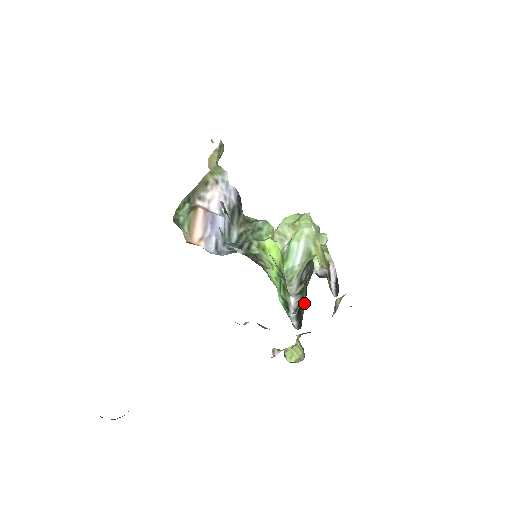
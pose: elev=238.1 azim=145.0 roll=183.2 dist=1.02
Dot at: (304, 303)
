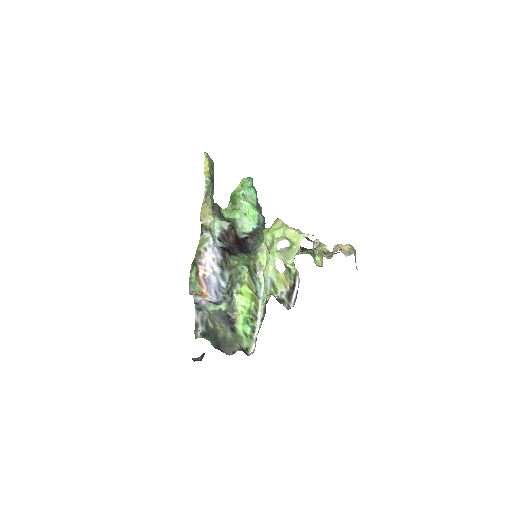
Dot at: occluded
